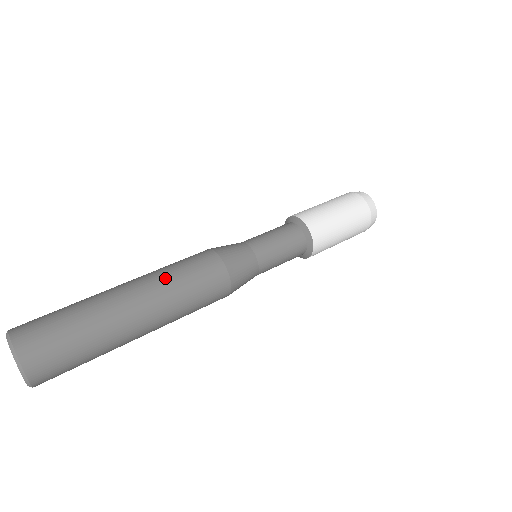
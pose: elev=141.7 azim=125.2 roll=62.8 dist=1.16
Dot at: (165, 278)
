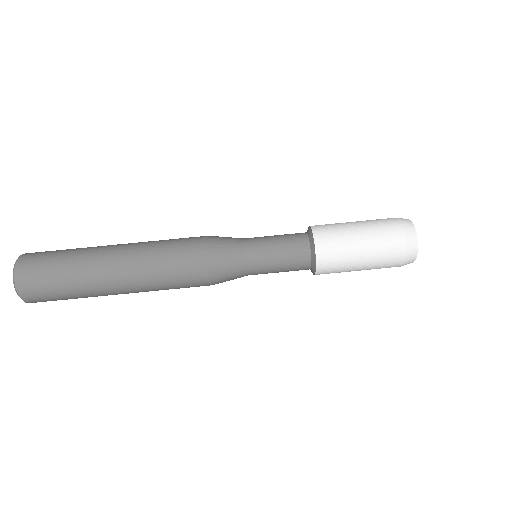
Dot at: (151, 281)
